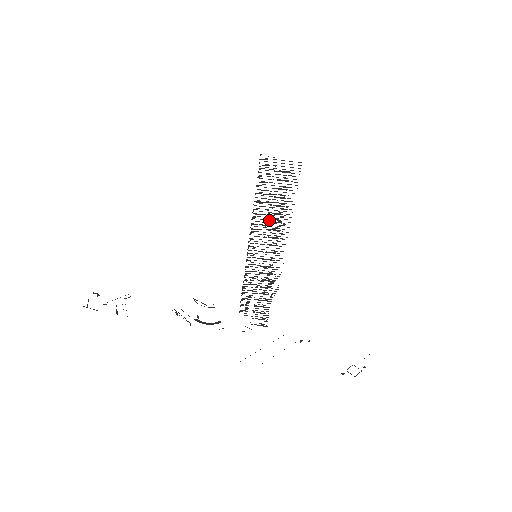
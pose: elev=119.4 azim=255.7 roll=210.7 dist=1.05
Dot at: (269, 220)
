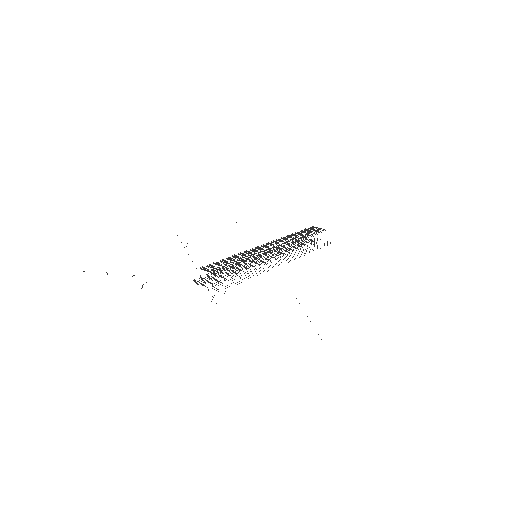
Dot at: occluded
